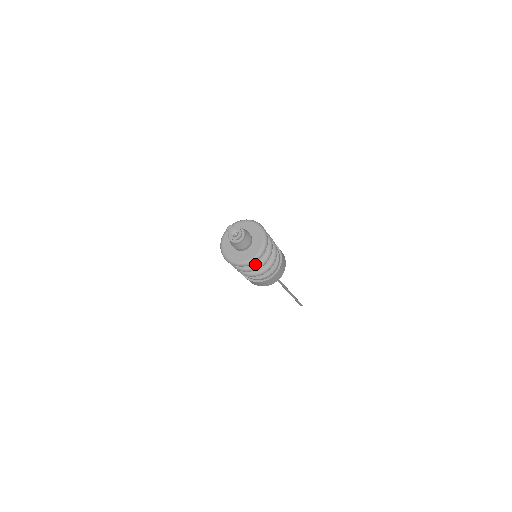
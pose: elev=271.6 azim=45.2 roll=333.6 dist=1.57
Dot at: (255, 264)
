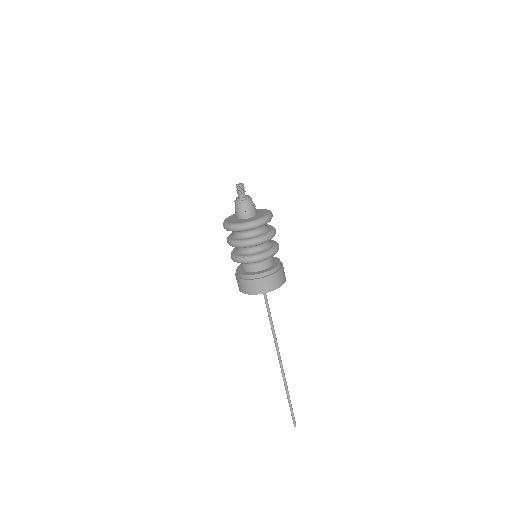
Dot at: (246, 239)
